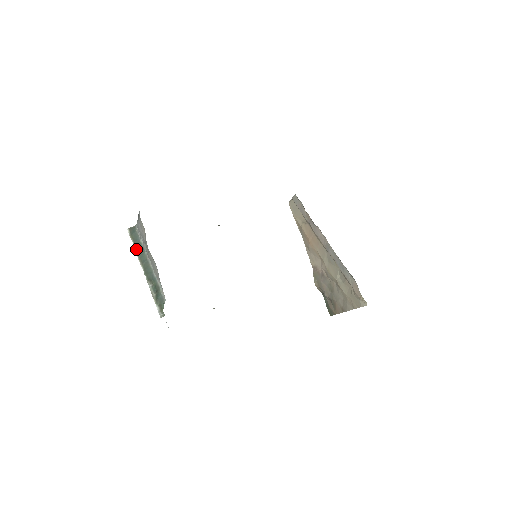
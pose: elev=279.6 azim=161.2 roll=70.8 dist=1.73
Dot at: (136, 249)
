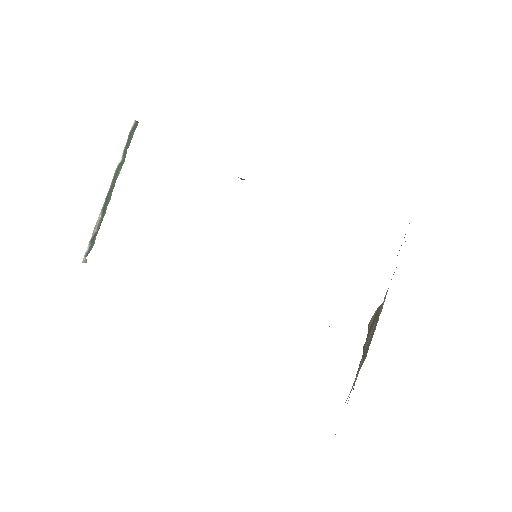
Dot at: (122, 157)
